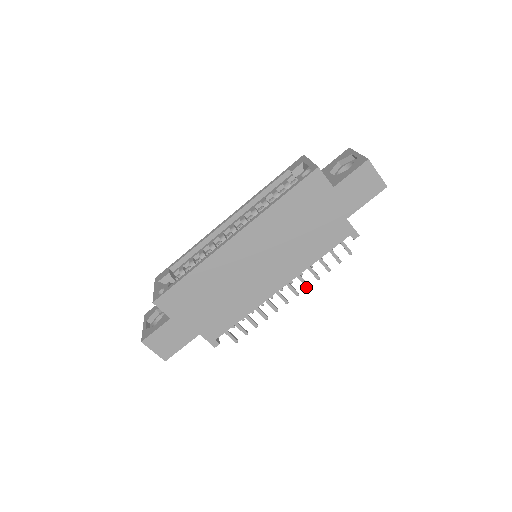
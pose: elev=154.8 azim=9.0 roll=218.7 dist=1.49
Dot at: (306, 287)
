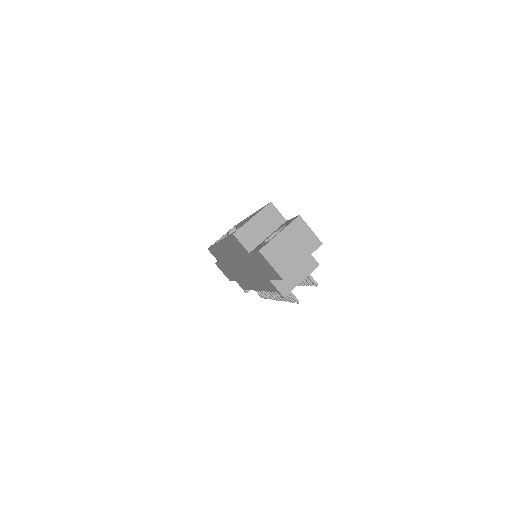
Dot at: (281, 300)
